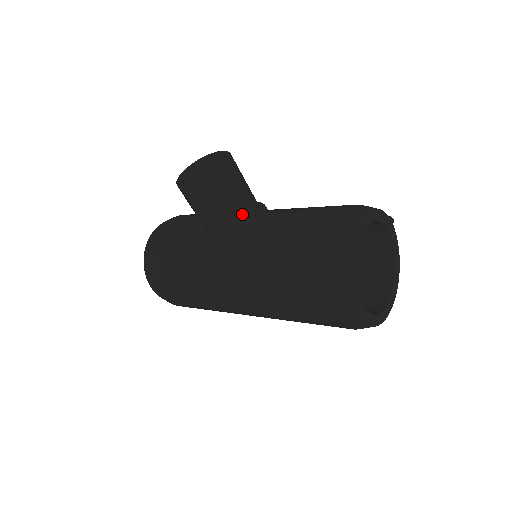
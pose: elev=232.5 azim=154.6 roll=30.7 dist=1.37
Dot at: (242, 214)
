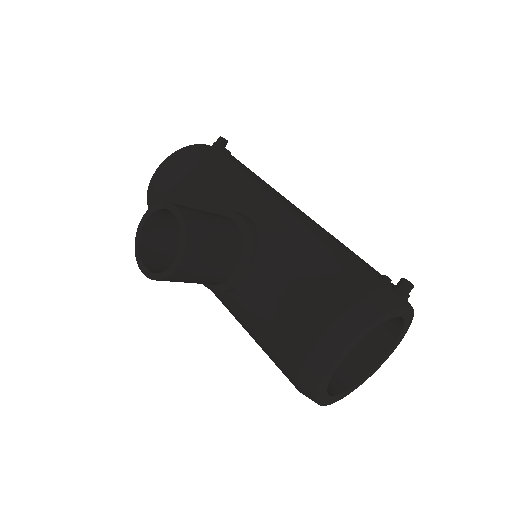
Dot at: (216, 278)
